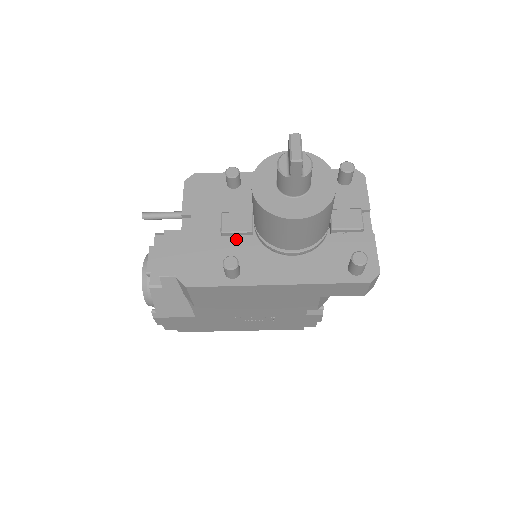
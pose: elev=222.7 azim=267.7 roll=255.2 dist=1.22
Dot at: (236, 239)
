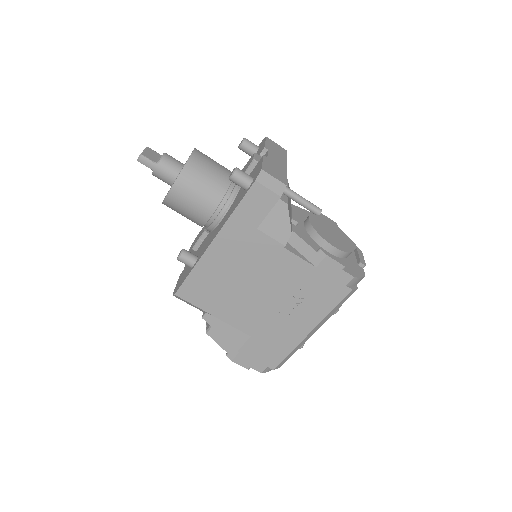
Dot at: (201, 245)
